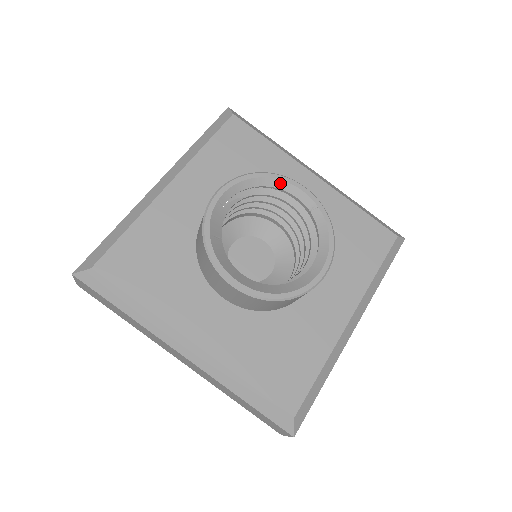
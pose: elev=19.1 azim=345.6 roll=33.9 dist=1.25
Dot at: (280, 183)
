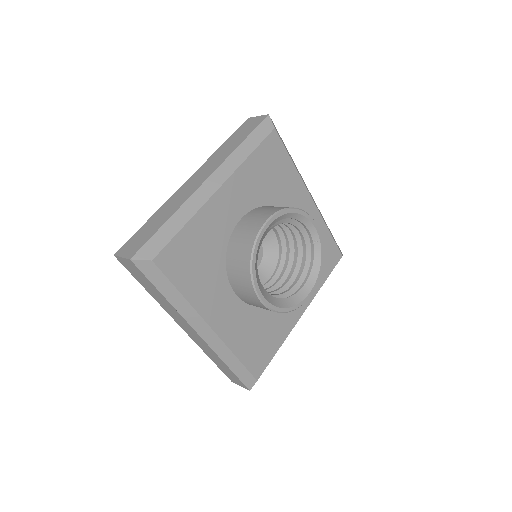
Dot at: (304, 219)
